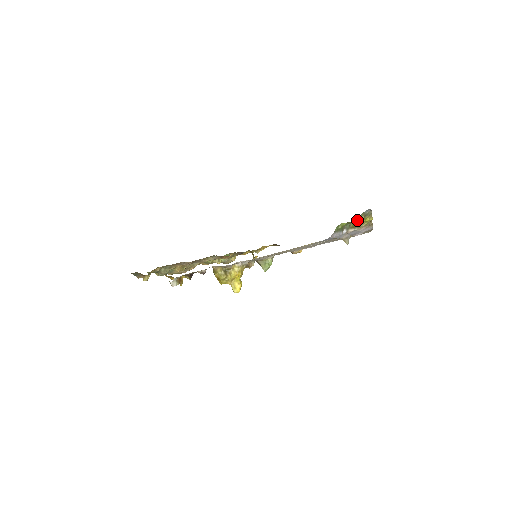
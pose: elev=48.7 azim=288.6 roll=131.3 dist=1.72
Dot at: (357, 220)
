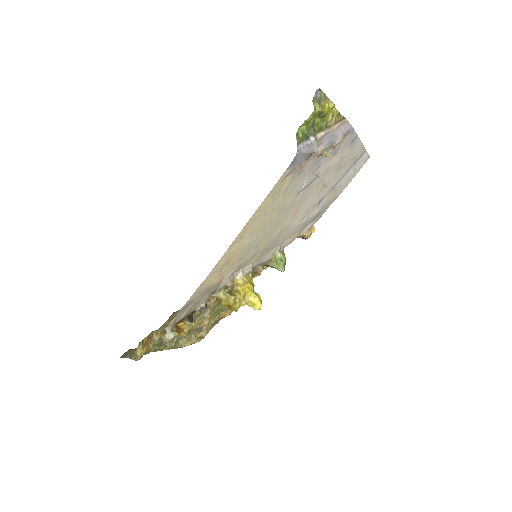
Dot at: occluded
